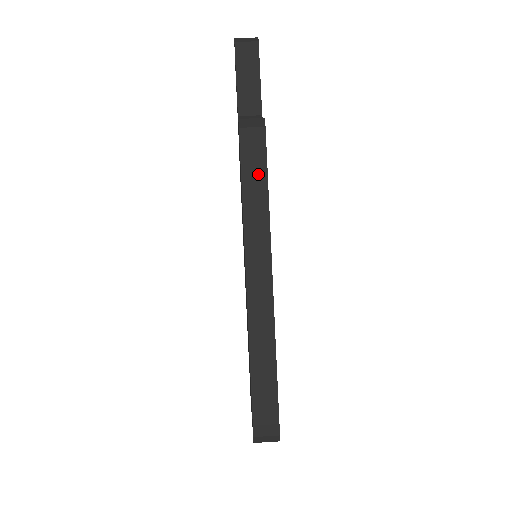
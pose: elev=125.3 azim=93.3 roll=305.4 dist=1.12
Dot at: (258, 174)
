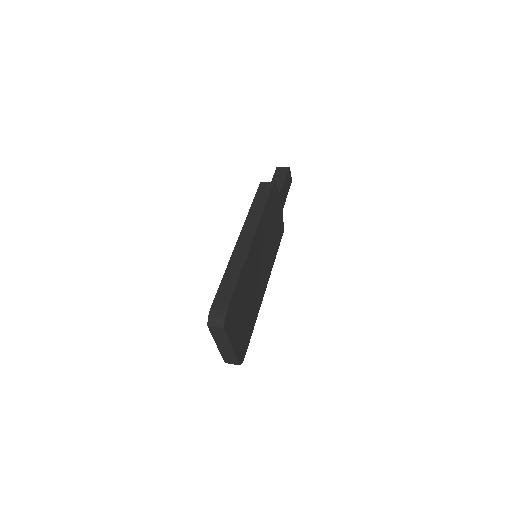
Dot at: (263, 199)
